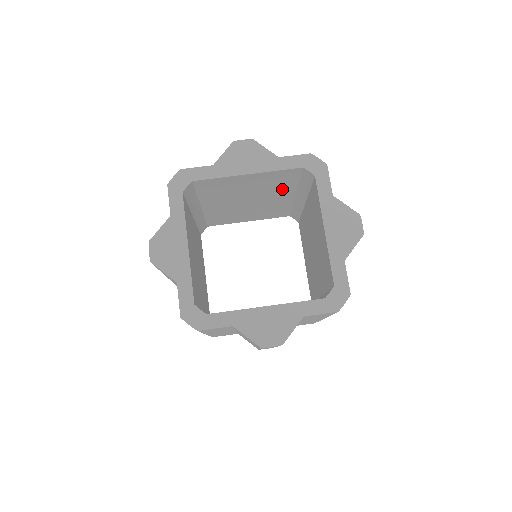
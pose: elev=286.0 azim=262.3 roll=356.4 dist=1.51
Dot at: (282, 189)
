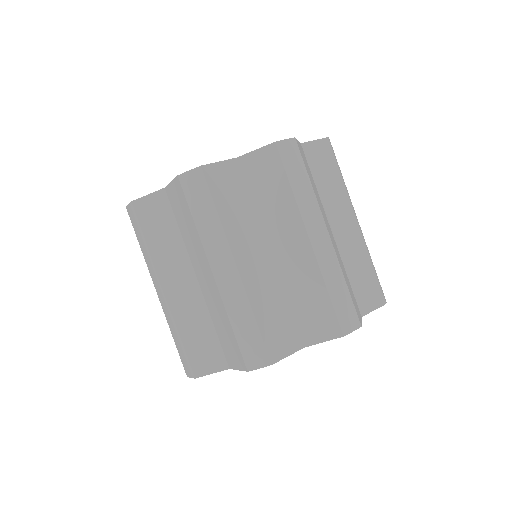
Dot at: occluded
